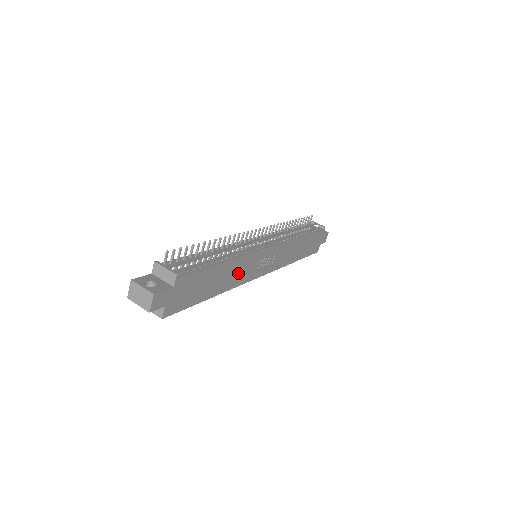
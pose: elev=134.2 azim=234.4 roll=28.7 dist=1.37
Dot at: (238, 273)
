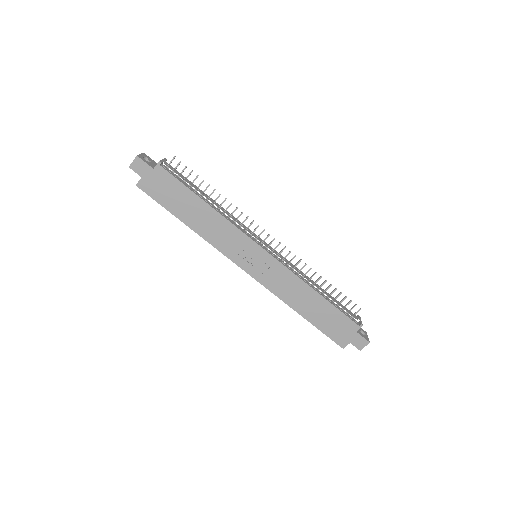
Dot at: (218, 232)
